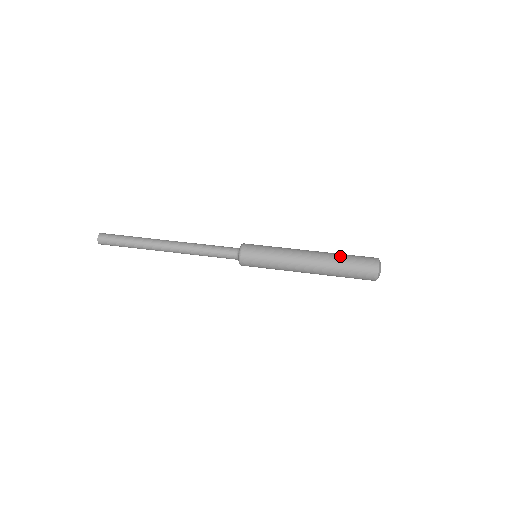
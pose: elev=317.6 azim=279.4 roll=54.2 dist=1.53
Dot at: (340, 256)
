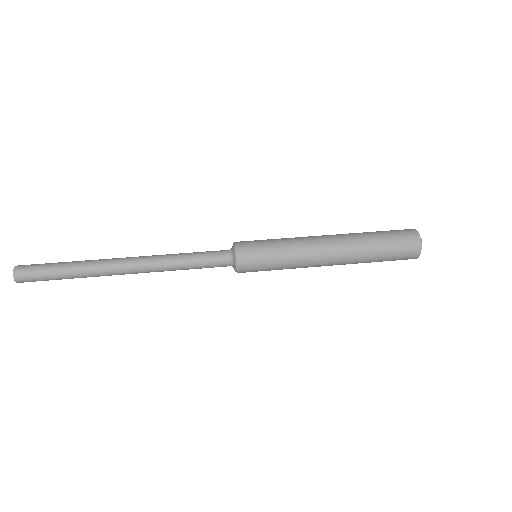
Dot at: (371, 240)
